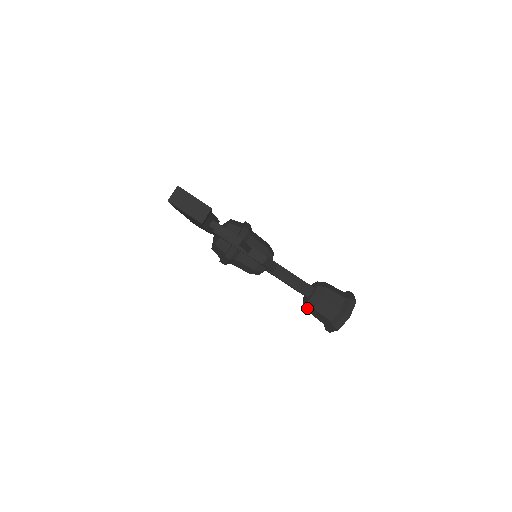
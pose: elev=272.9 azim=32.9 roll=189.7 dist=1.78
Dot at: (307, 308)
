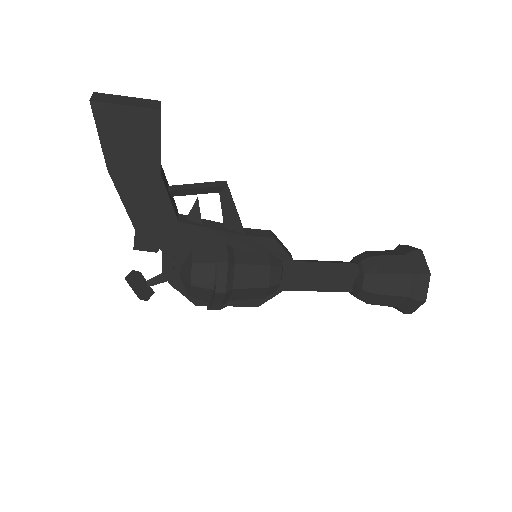
Dot at: (372, 289)
